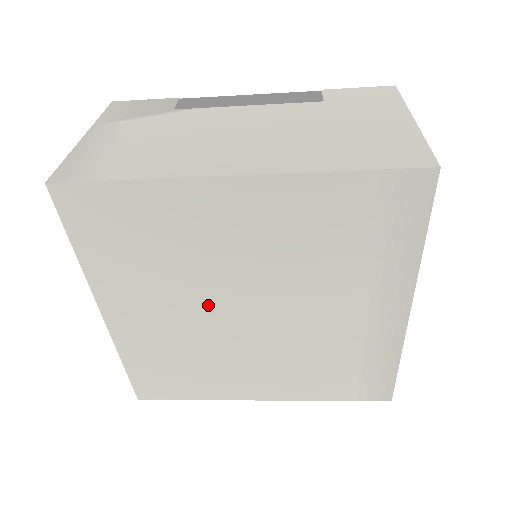
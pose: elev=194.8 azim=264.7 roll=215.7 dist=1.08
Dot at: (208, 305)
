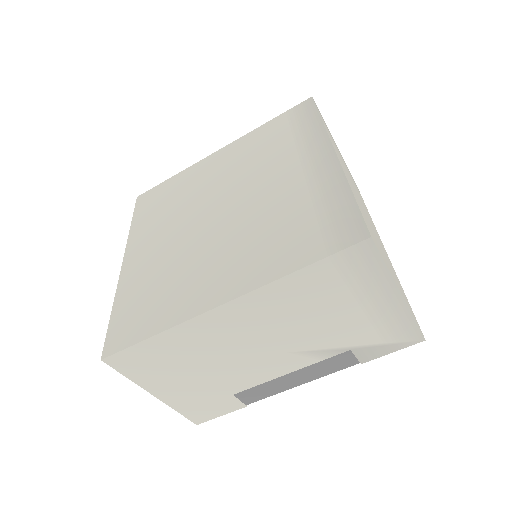
Dot at: (192, 220)
